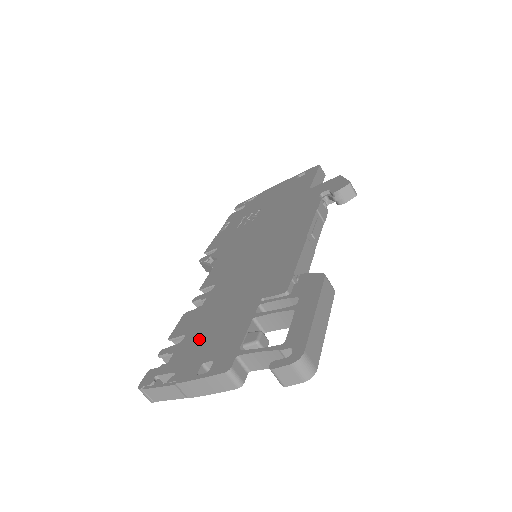
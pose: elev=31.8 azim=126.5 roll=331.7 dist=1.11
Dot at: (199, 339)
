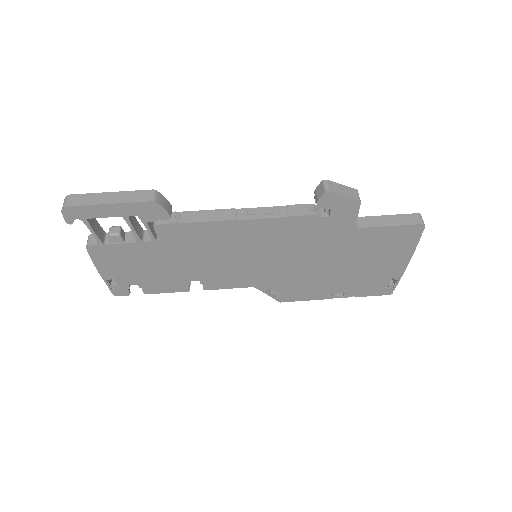
Dot at: occluded
